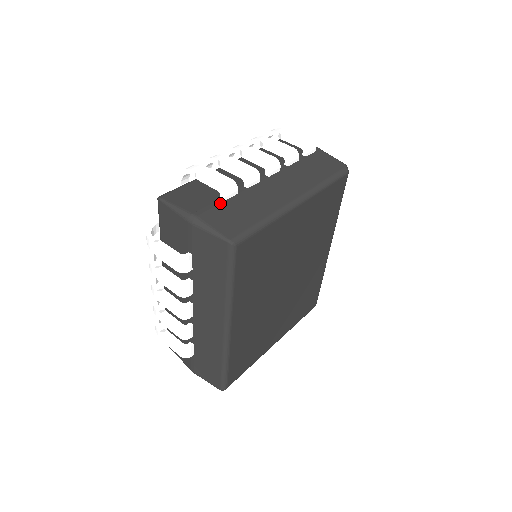
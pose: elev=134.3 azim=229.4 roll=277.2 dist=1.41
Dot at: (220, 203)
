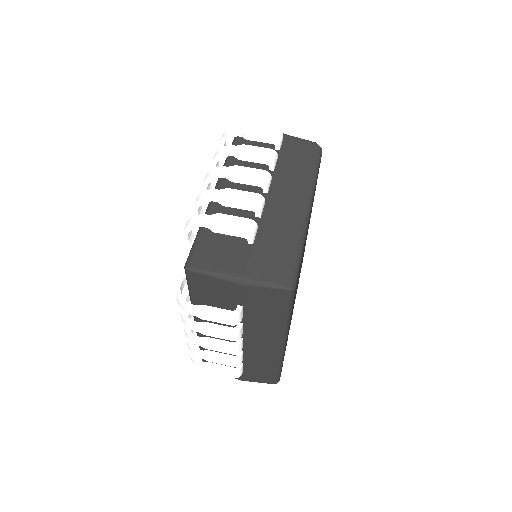
Dot at: (252, 249)
